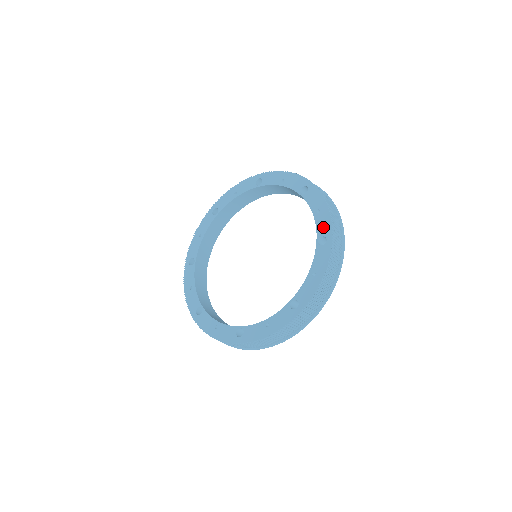
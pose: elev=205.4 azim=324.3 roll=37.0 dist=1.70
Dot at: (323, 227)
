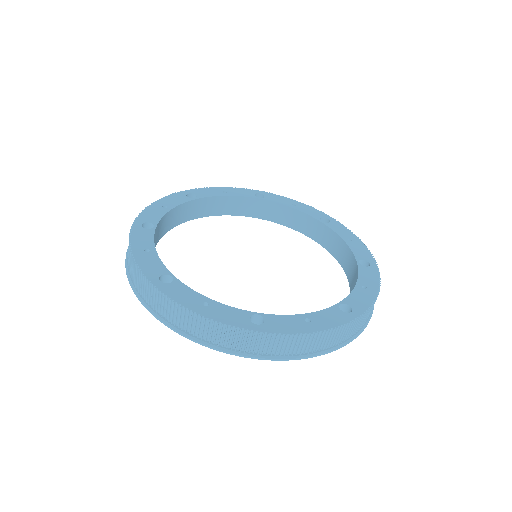
Dot at: (358, 300)
